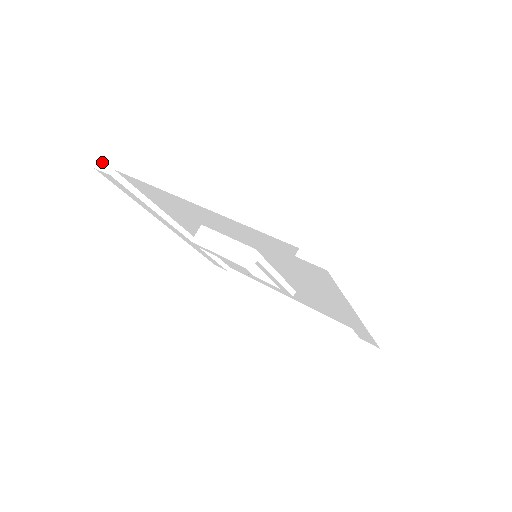
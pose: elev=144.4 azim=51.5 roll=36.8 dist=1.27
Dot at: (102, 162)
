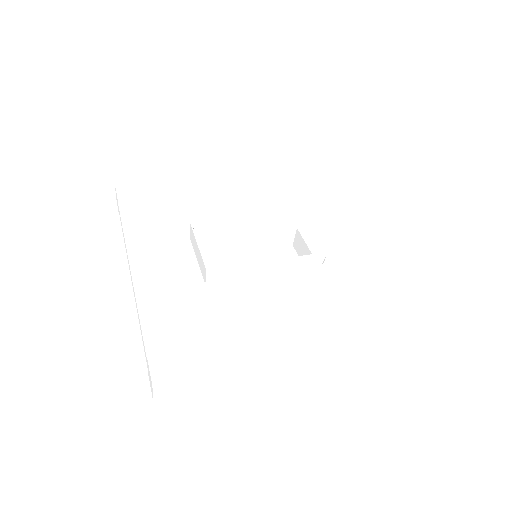
Dot at: (116, 199)
